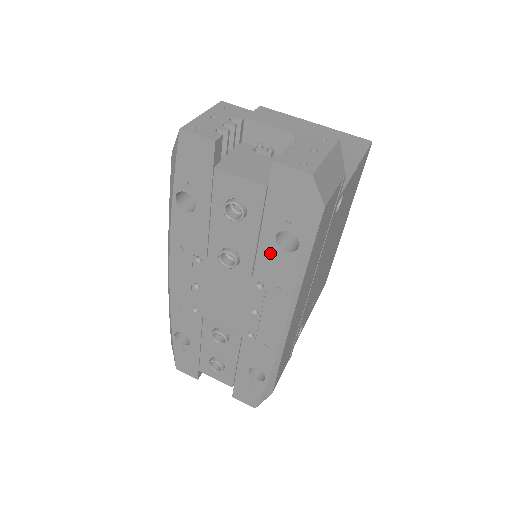
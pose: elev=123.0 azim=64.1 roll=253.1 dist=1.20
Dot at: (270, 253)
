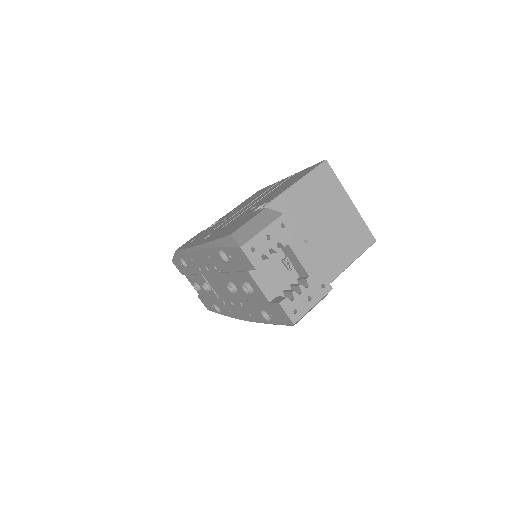
Dot at: (255, 308)
